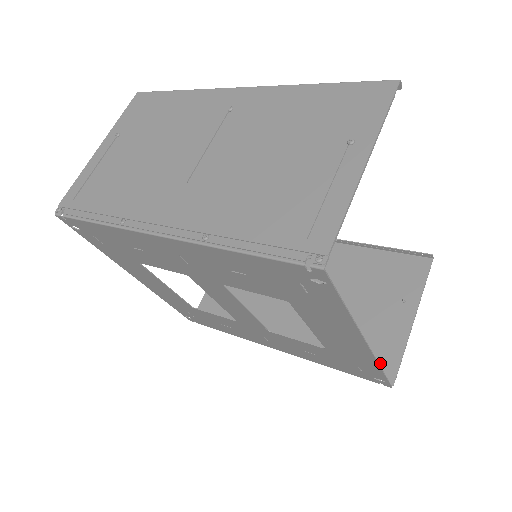
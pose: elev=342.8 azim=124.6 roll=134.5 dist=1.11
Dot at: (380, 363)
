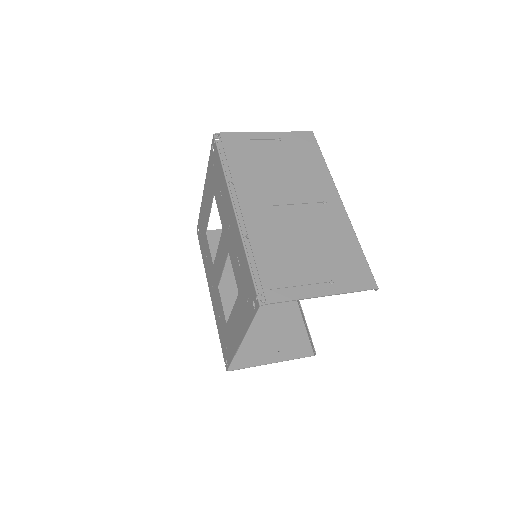
Dot at: (236, 358)
